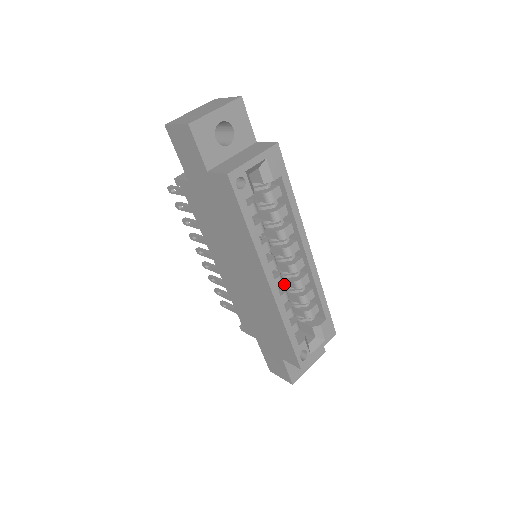
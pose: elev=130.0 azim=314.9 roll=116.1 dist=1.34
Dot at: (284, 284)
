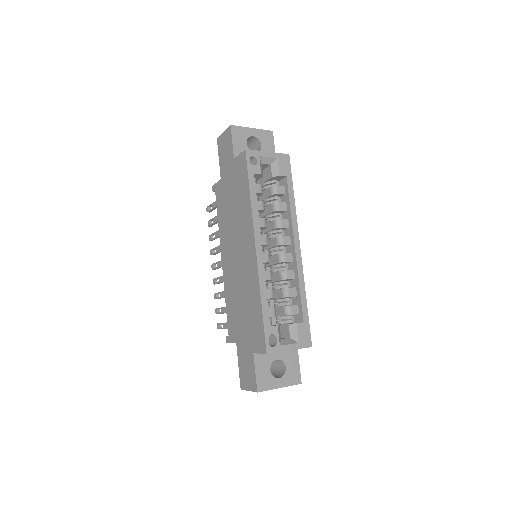
Dot at: (273, 281)
